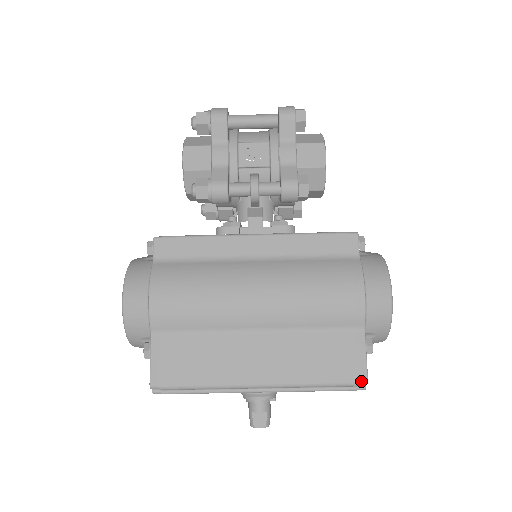
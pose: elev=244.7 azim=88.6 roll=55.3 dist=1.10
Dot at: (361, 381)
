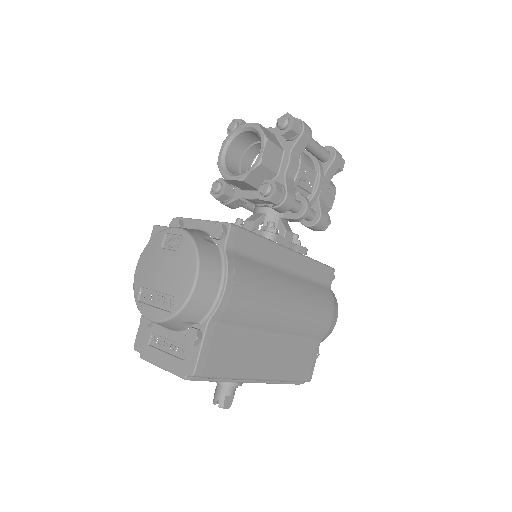
Dot at: (309, 379)
